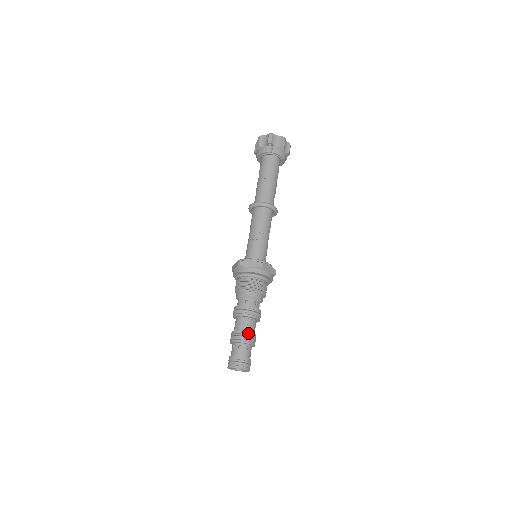
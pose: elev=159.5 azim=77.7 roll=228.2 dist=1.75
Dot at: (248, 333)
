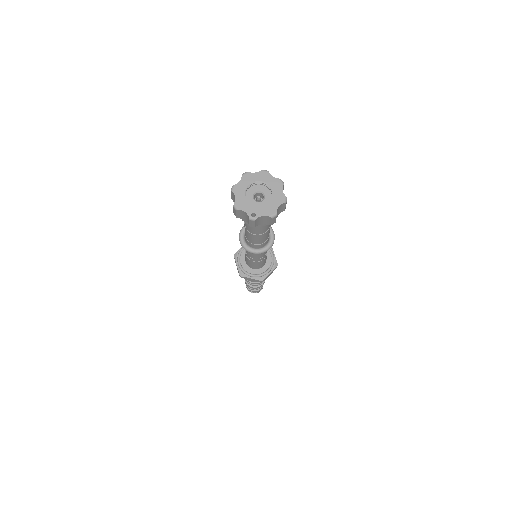
Dot at: occluded
